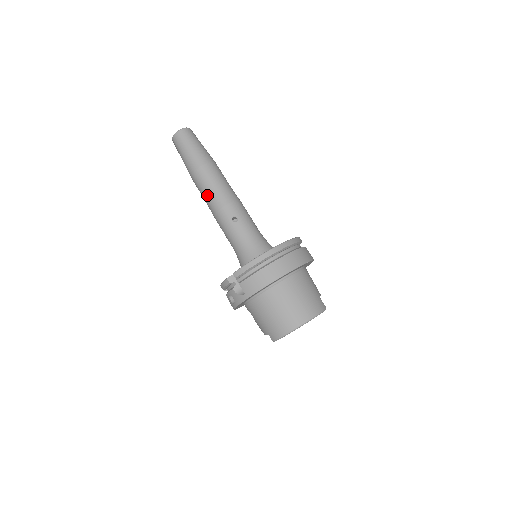
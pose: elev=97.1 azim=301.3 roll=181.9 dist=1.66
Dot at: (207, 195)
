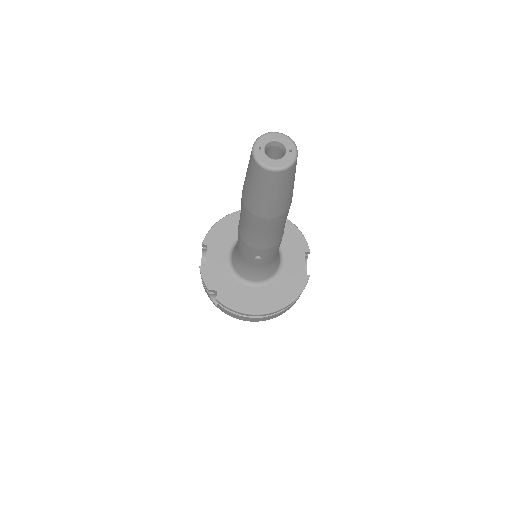
Dot at: (246, 229)
